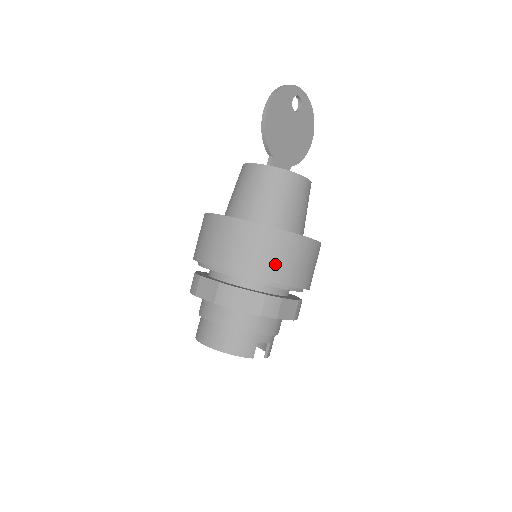
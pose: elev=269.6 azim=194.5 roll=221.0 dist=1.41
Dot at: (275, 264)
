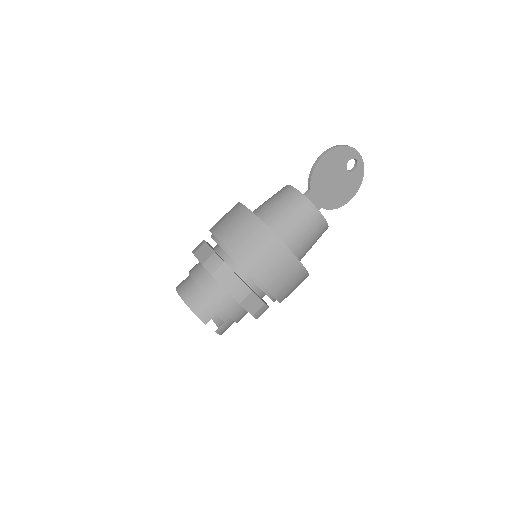
Dot at: (261, 262)
